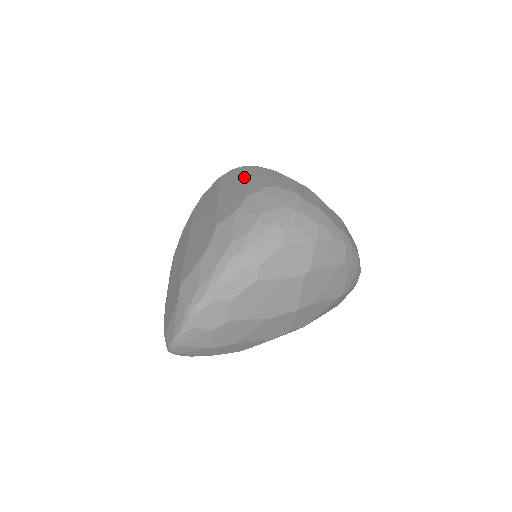
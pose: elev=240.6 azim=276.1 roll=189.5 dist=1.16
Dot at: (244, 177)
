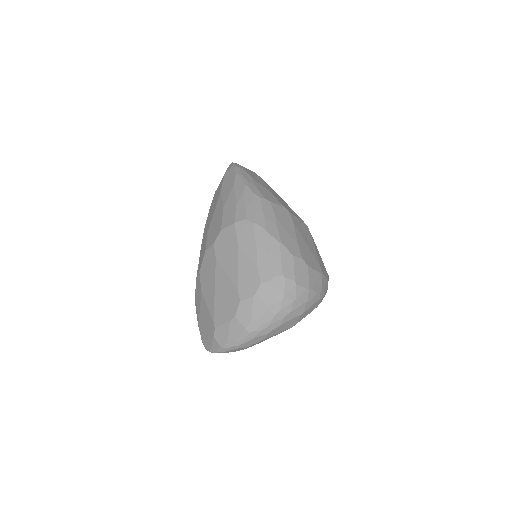
Dot at: (257, 248)
